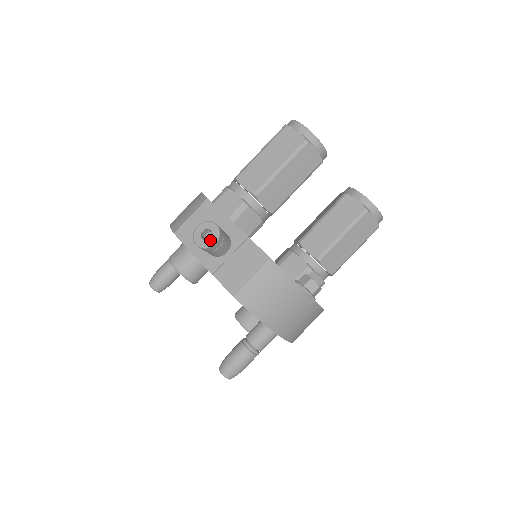
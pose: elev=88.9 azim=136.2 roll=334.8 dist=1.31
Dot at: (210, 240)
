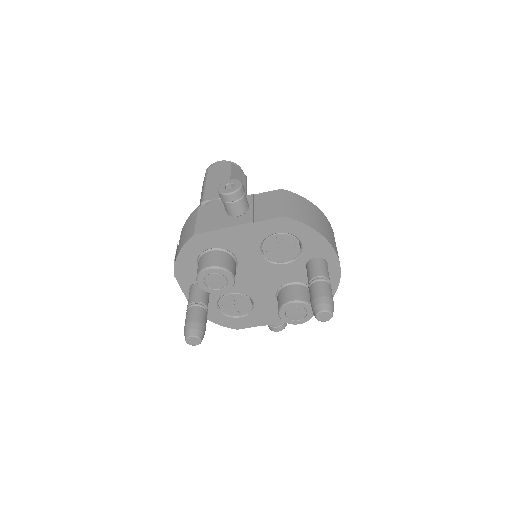
Dot at: (237, 185)
